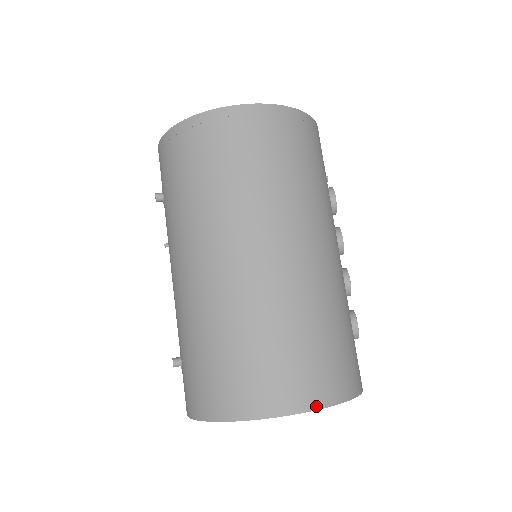
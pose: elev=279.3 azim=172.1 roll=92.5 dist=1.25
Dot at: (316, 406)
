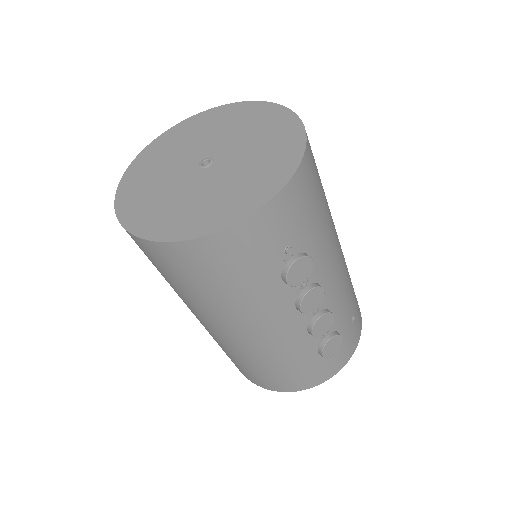
Dot at: (262, 387)
